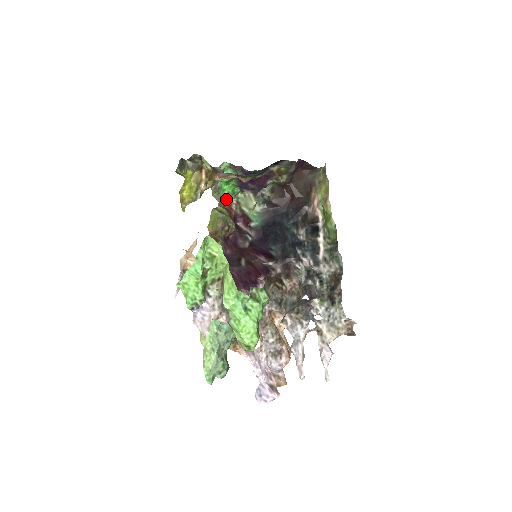
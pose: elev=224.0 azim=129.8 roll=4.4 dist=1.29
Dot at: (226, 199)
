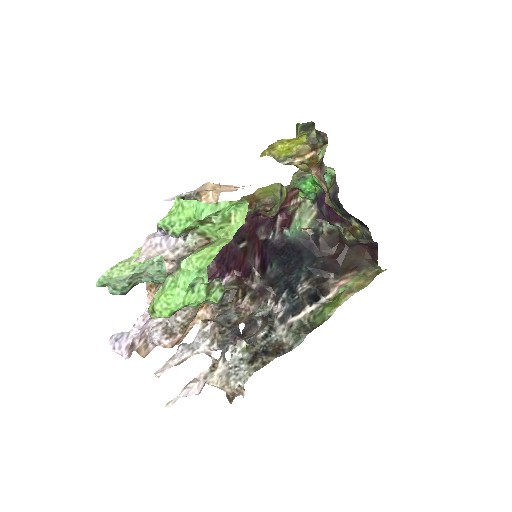
Dot at: (297, 190)
